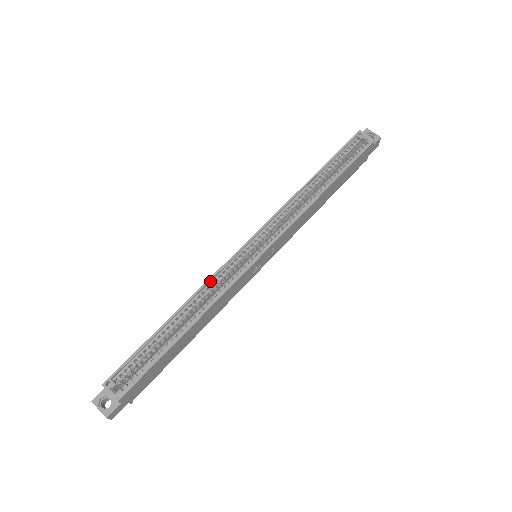
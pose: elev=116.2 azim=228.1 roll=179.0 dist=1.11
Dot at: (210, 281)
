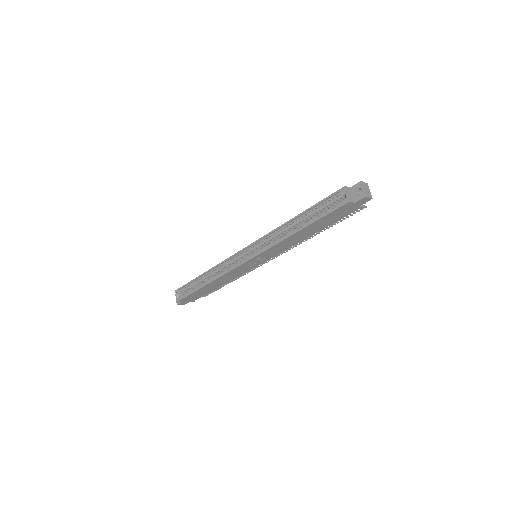
Dot at: (222, 263)
